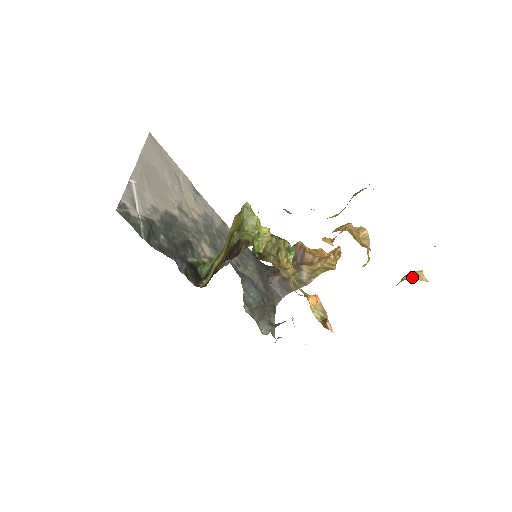
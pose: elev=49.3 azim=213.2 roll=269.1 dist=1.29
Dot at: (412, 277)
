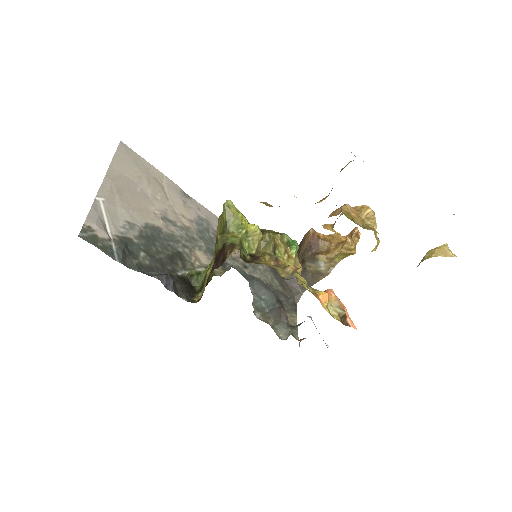
Dot at: (434, 254)
